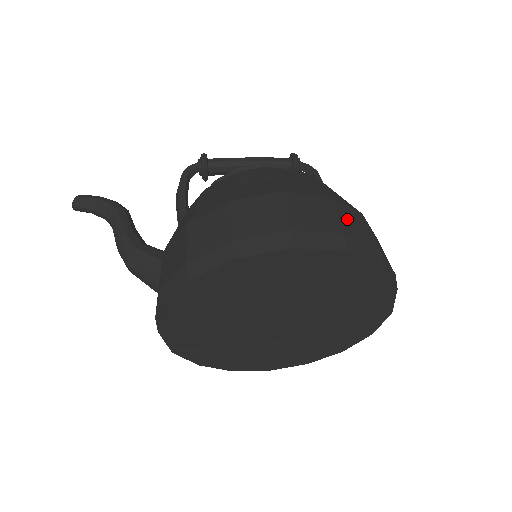
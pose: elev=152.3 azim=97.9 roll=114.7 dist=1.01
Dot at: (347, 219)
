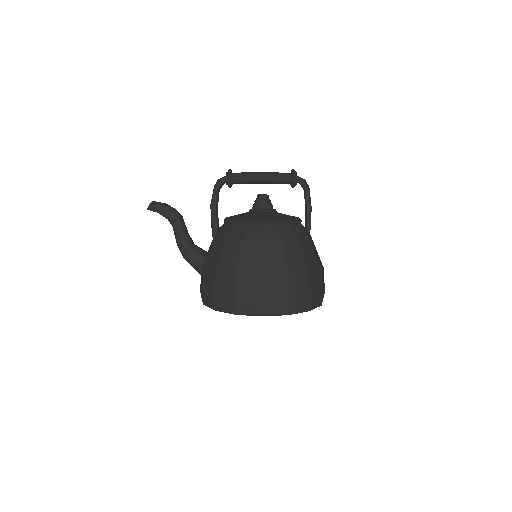
Dot at: (296, 291)
